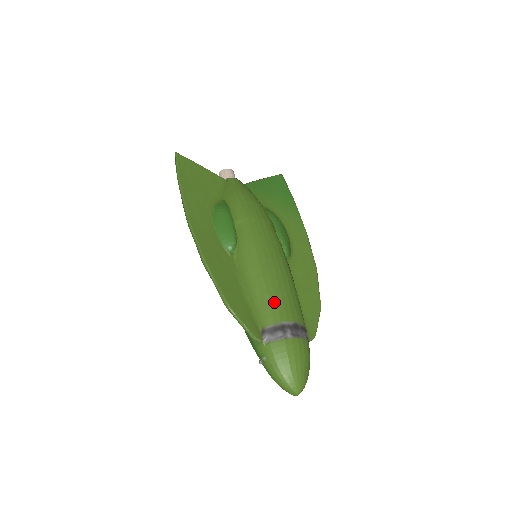
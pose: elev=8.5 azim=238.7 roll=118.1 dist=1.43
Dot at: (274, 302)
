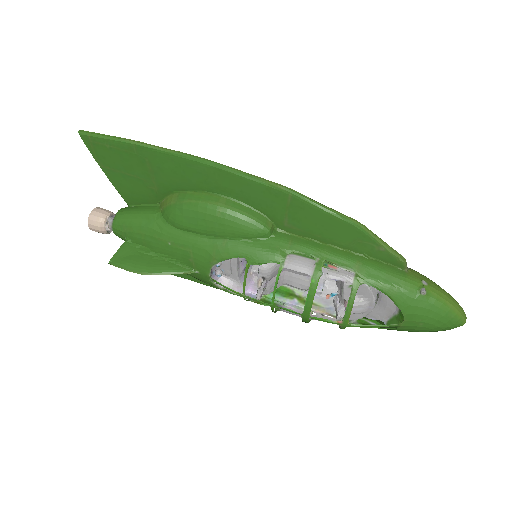
Dot at: occluded
